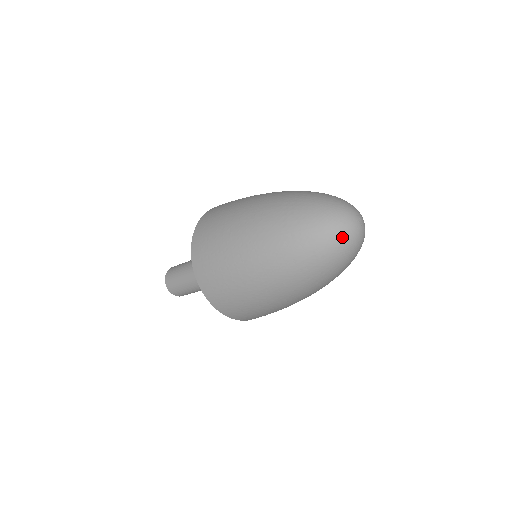
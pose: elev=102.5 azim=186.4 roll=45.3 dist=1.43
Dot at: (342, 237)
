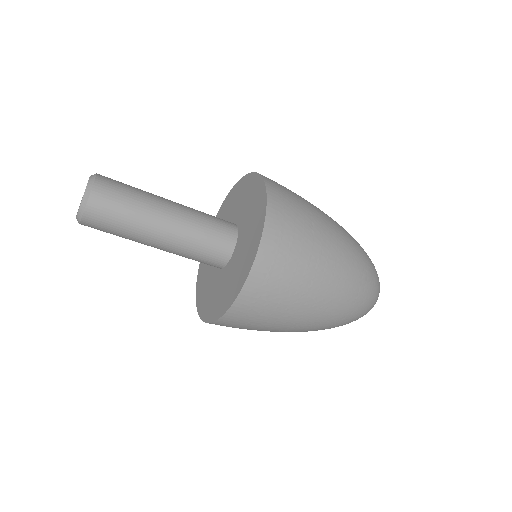
Dot at: occluded
